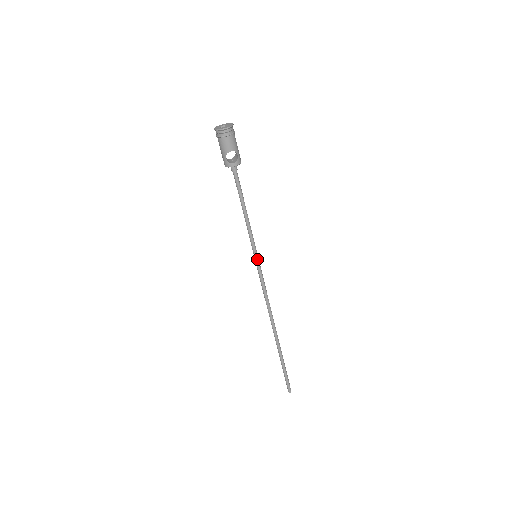
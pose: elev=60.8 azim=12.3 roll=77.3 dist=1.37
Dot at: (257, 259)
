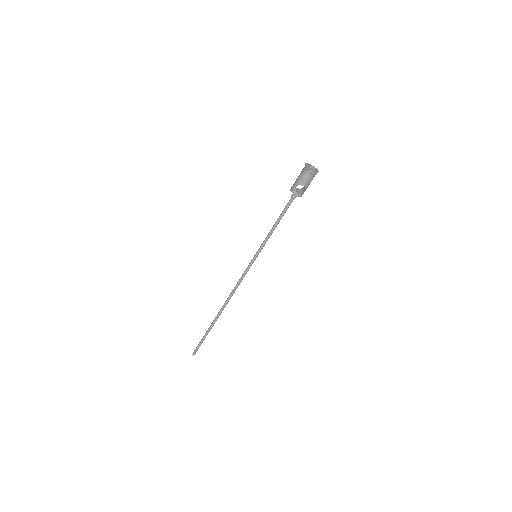
Dot at: (255, 258)
